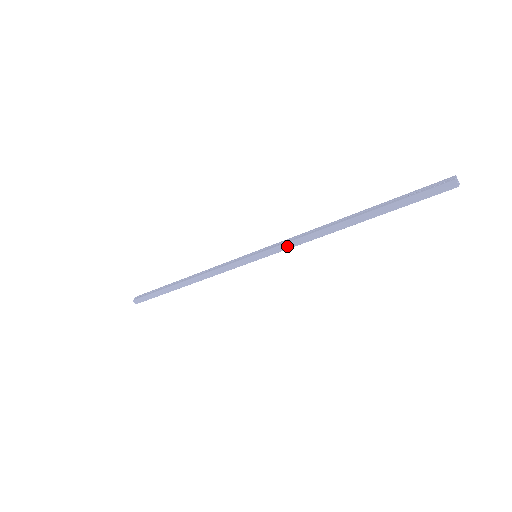
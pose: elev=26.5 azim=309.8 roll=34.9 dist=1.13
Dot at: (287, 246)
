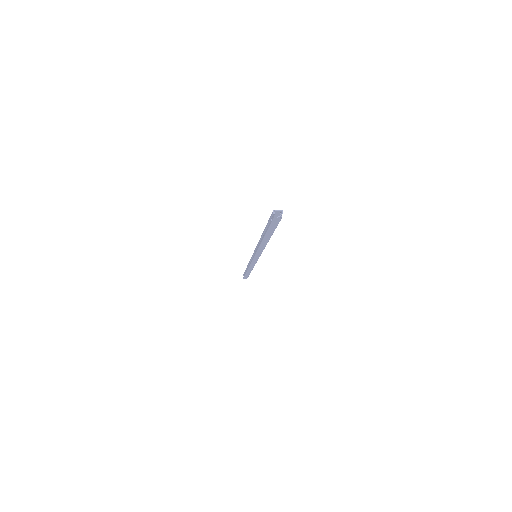
Dot at: (259, 253)
